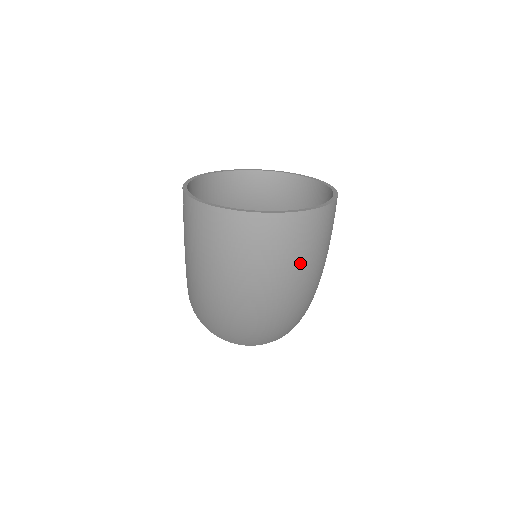
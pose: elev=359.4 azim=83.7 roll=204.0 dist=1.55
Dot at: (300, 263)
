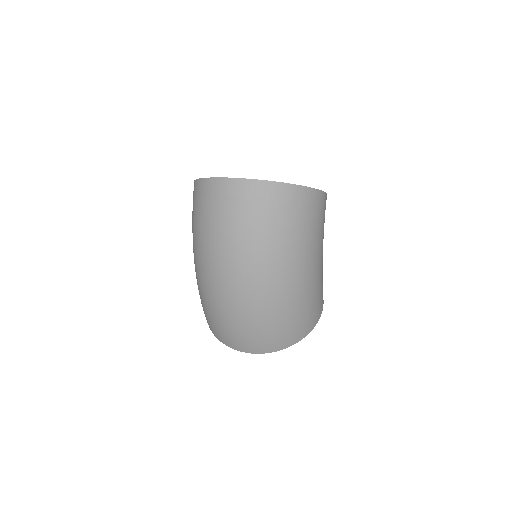
Dot at: (266, 235)
